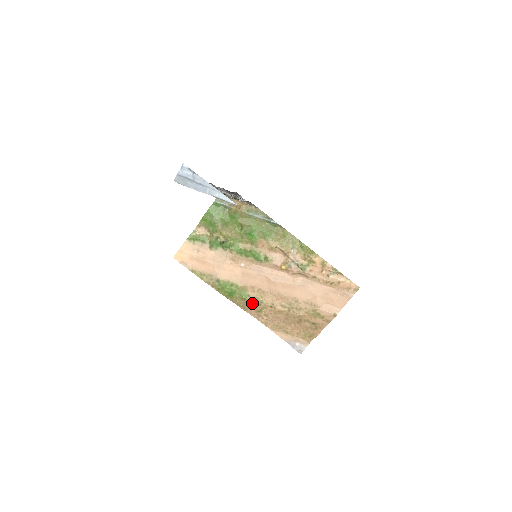
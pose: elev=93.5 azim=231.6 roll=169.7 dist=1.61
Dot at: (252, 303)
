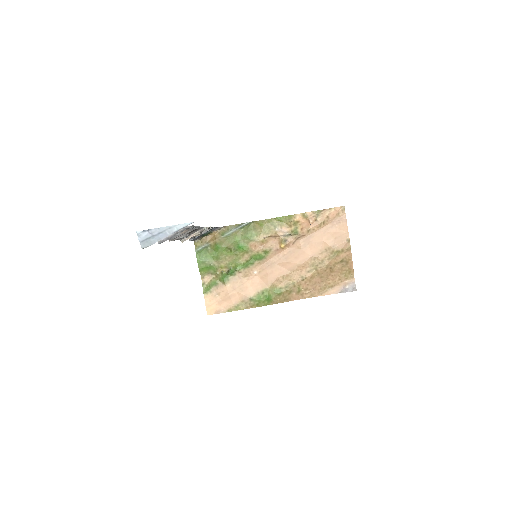
Dot at: (288, 291)
